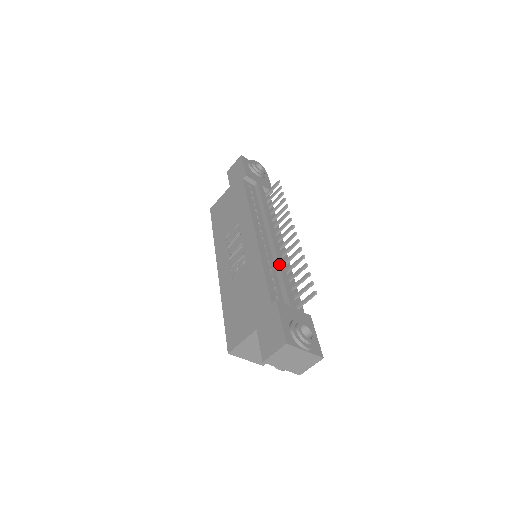
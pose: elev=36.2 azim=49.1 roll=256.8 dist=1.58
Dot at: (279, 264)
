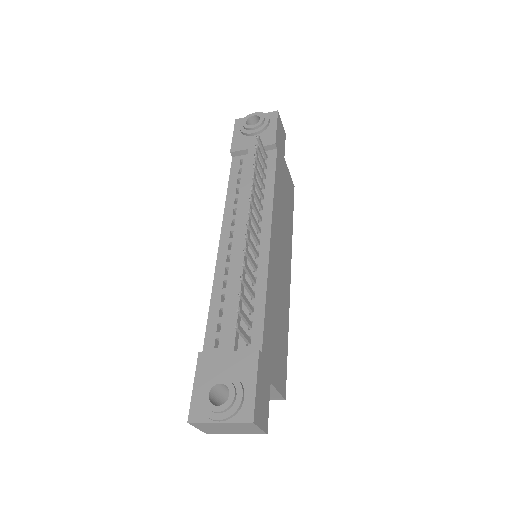
Dot at: (231, 282)
